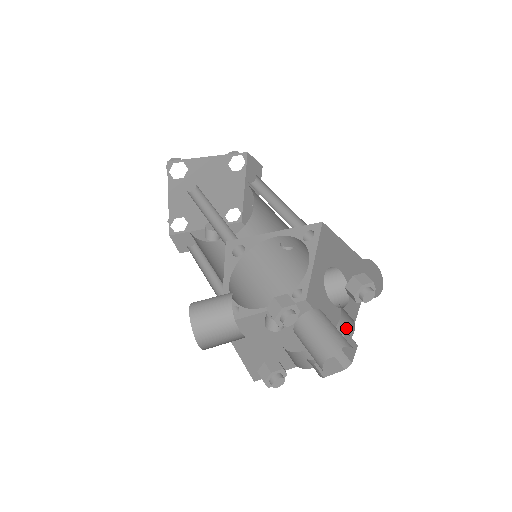
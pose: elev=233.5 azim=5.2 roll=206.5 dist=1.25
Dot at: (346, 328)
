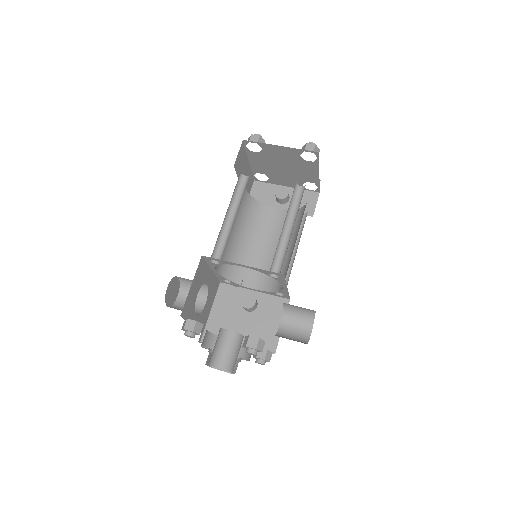
Dot at: occluded
